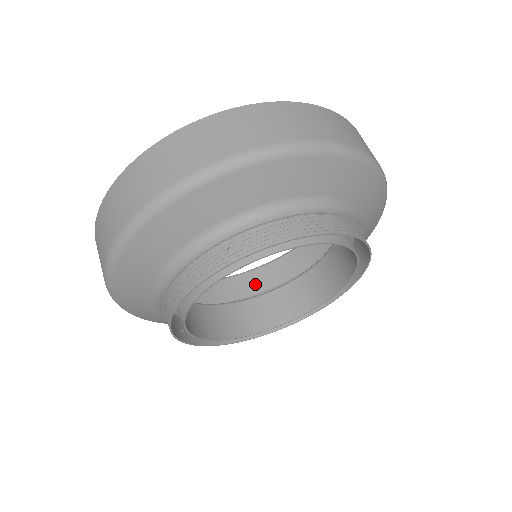
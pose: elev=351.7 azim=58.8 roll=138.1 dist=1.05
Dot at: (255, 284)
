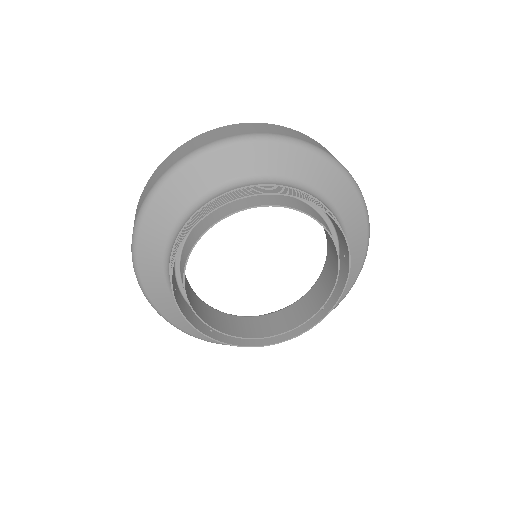
Dot at: occluded
